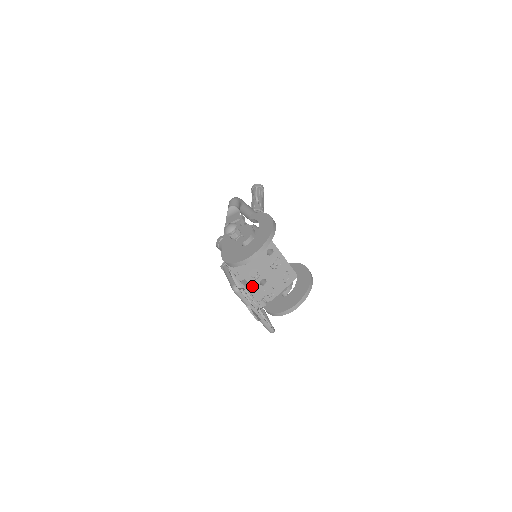
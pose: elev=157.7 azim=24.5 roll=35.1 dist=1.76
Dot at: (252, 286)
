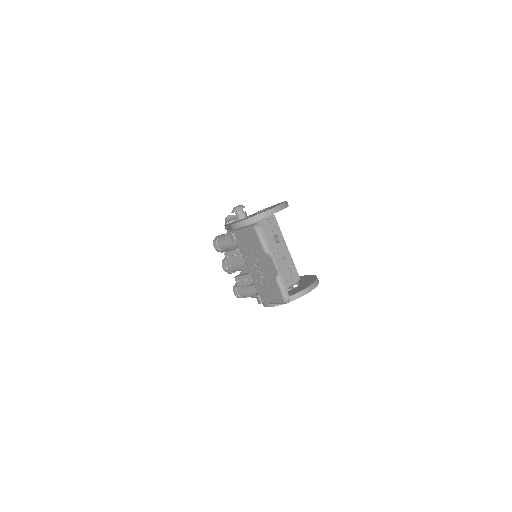
Dot at: occluded
